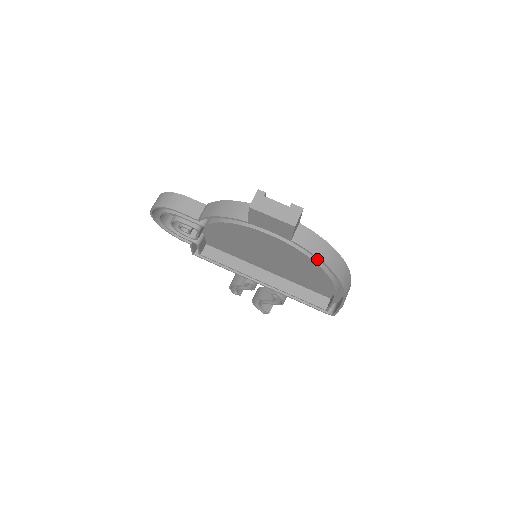
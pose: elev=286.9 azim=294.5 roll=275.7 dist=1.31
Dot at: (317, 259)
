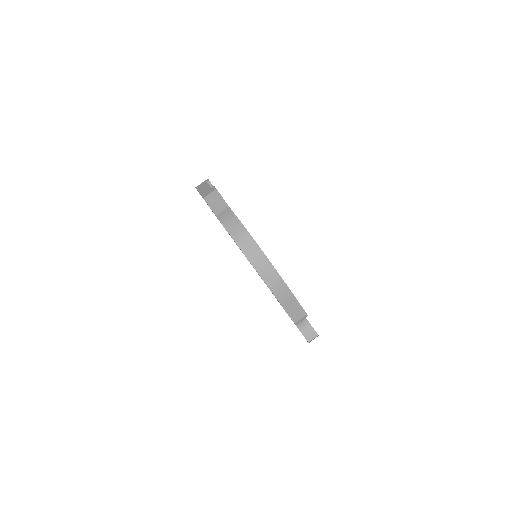
Dot at: occluded
